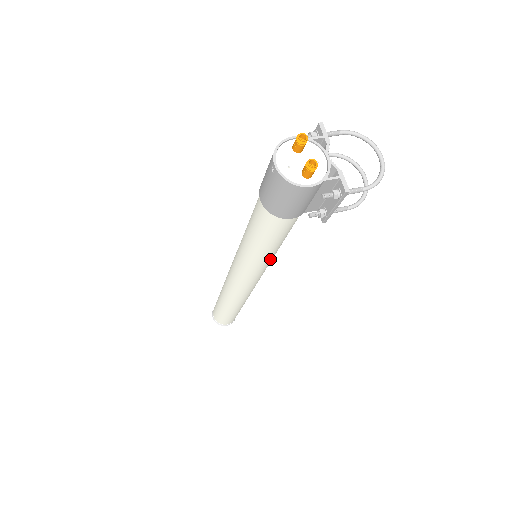
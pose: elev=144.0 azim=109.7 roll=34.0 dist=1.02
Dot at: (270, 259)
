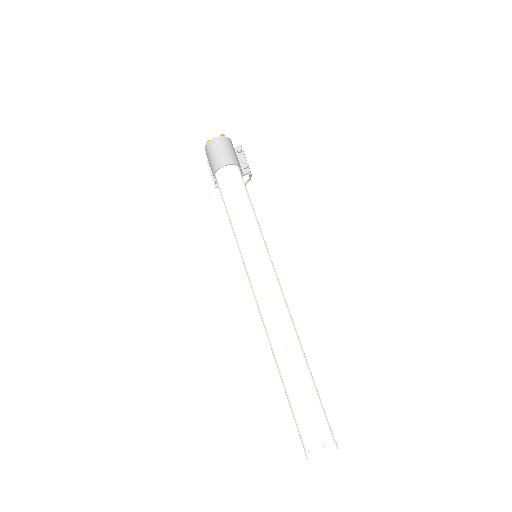
Dot at: (261, 231)
